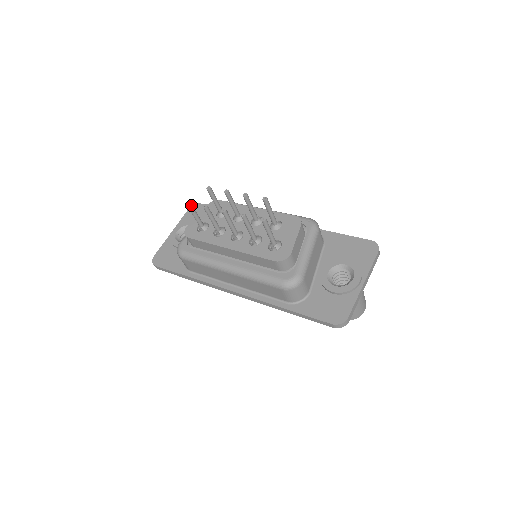
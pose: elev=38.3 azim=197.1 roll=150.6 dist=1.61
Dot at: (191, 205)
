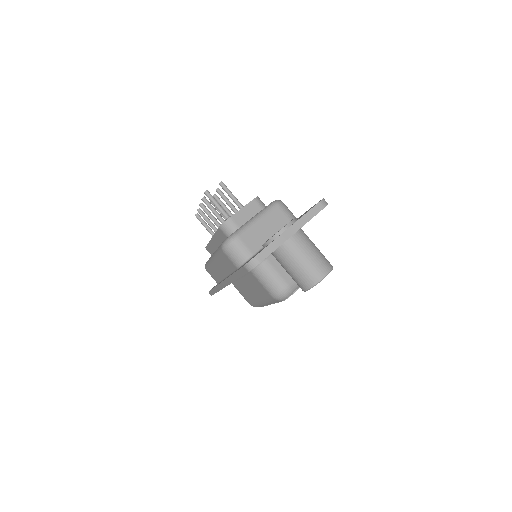
Dot at: (199, 216)
